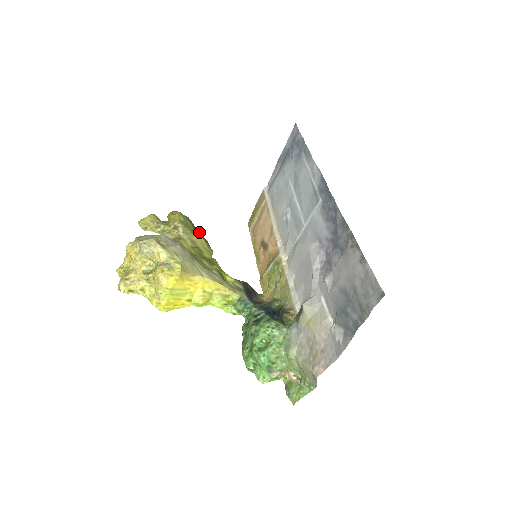
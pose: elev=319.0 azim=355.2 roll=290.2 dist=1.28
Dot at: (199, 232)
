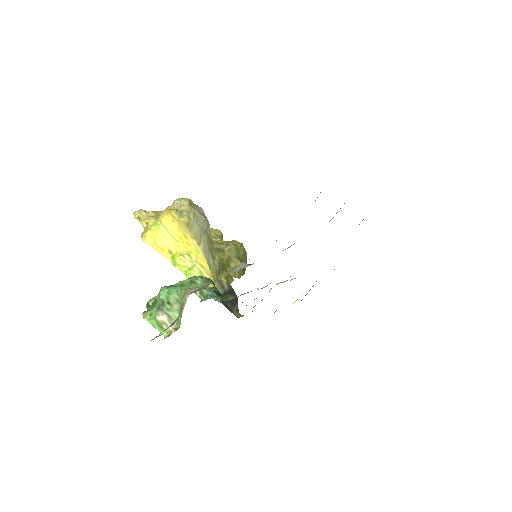
Dot at: occluded
